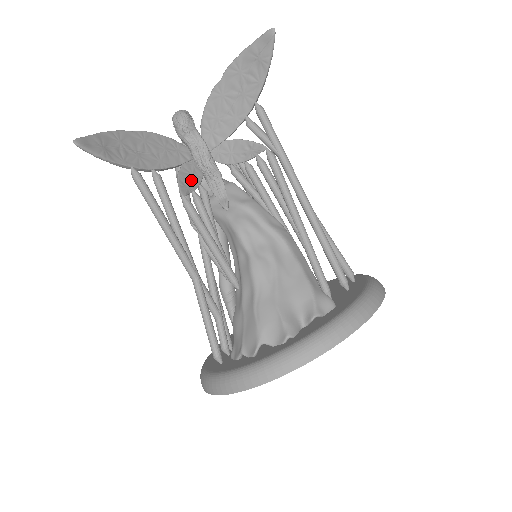
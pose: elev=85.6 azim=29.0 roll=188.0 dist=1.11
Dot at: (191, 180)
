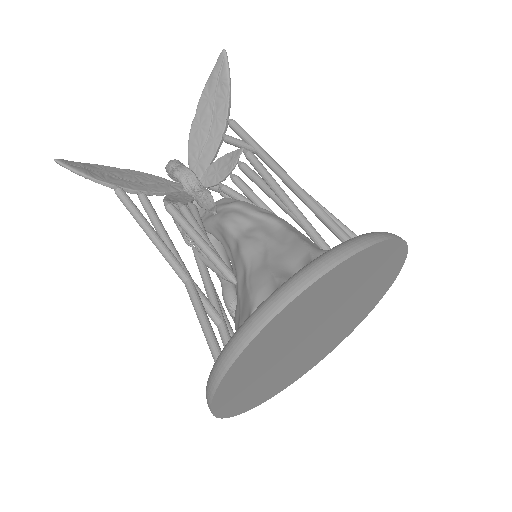
Dot at: (179, 199)
